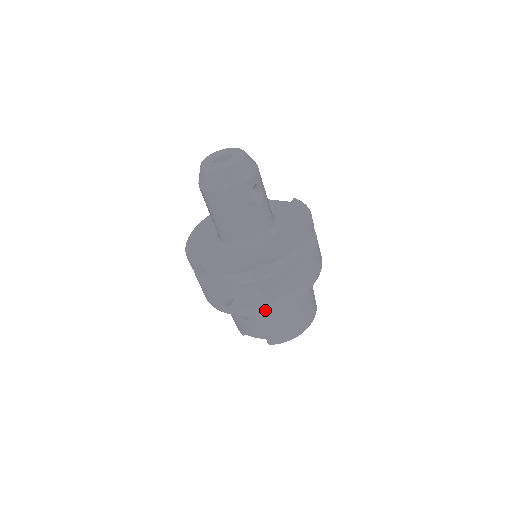
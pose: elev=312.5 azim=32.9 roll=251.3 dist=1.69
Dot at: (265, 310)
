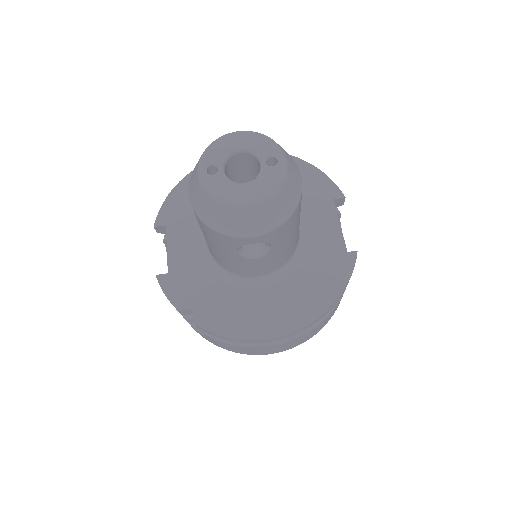
Dot at: (192, 327)
